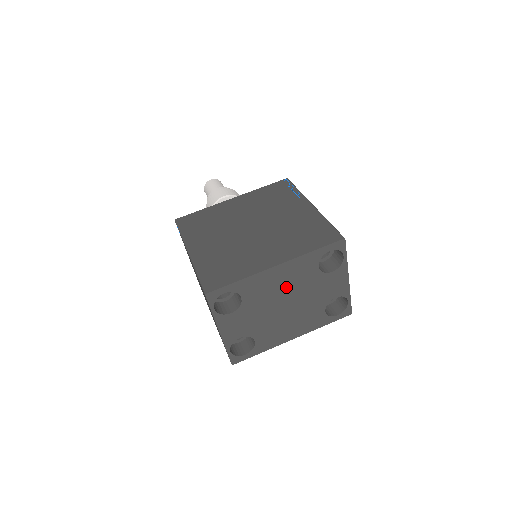
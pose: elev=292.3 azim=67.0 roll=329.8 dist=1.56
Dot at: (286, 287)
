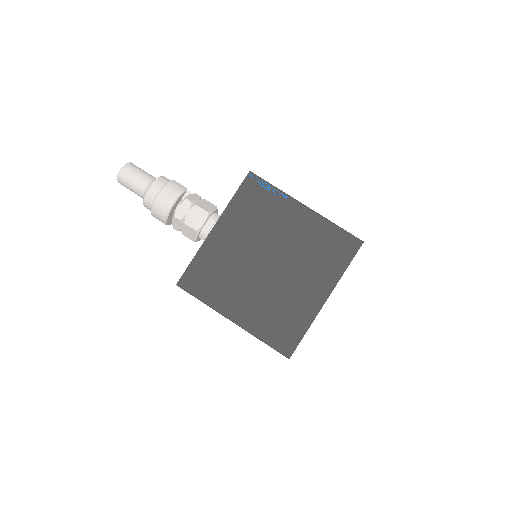
Dot at: occluded
